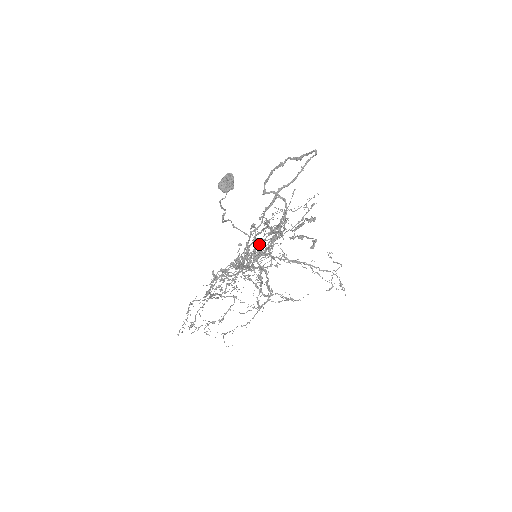
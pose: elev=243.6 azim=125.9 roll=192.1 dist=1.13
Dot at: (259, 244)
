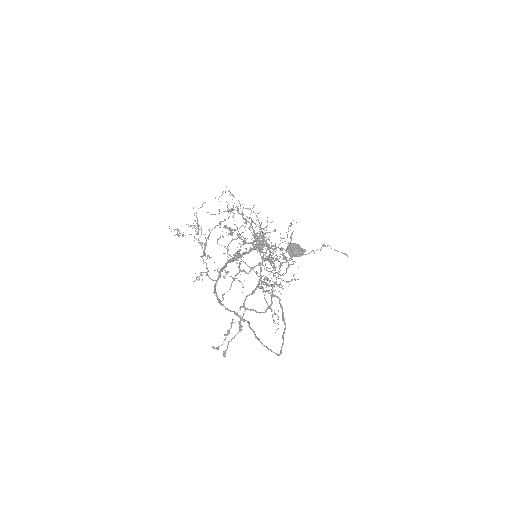
Dot at: (267, 257)
